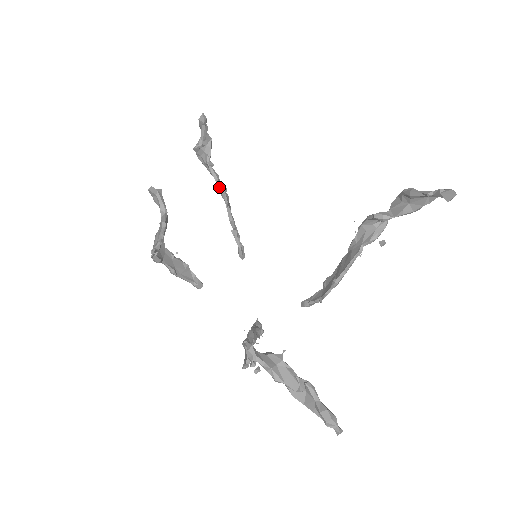
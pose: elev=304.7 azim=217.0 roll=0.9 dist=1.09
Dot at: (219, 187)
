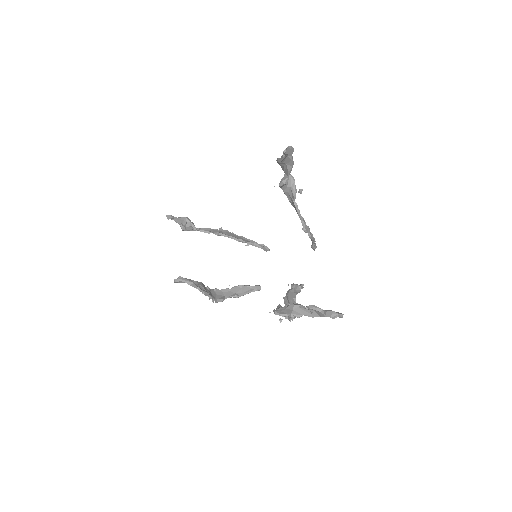
Dot at: occluded
